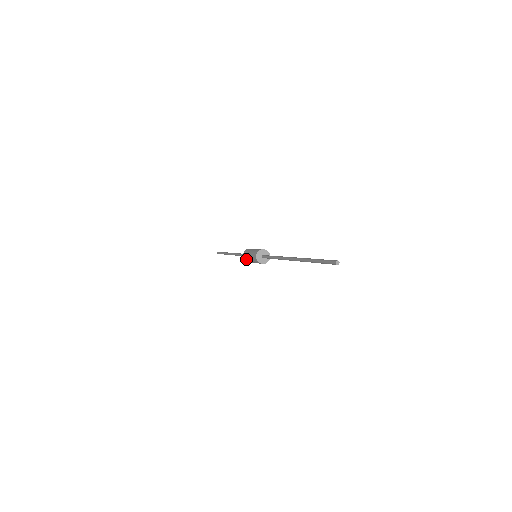
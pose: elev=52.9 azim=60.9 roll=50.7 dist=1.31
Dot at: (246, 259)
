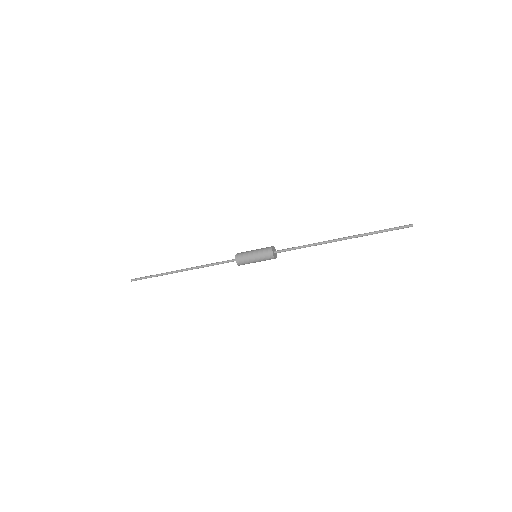
Dot at: (243, 261)
